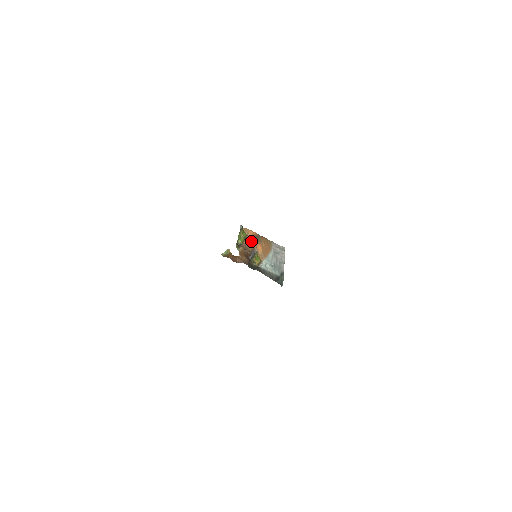
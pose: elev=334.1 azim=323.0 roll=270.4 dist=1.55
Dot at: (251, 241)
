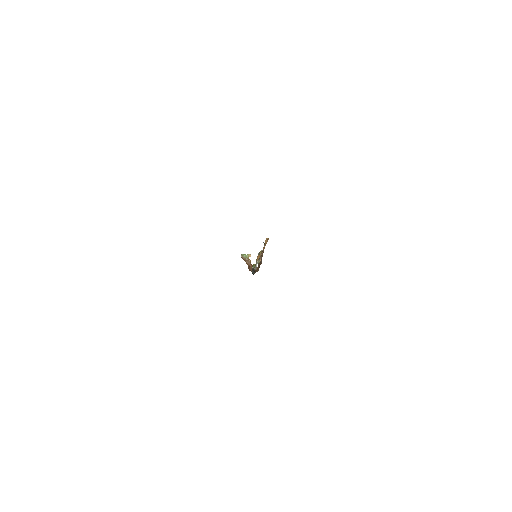
Dot at: occluded
